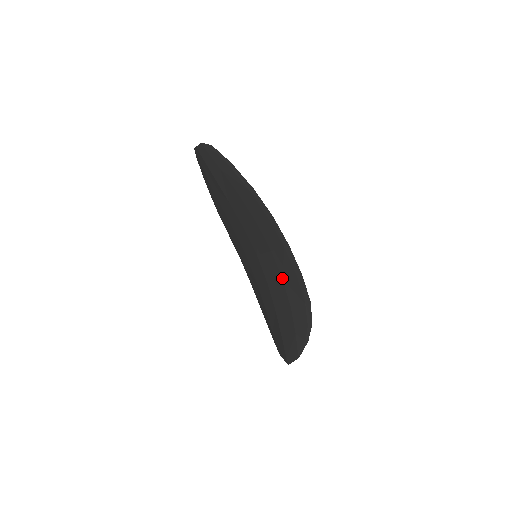
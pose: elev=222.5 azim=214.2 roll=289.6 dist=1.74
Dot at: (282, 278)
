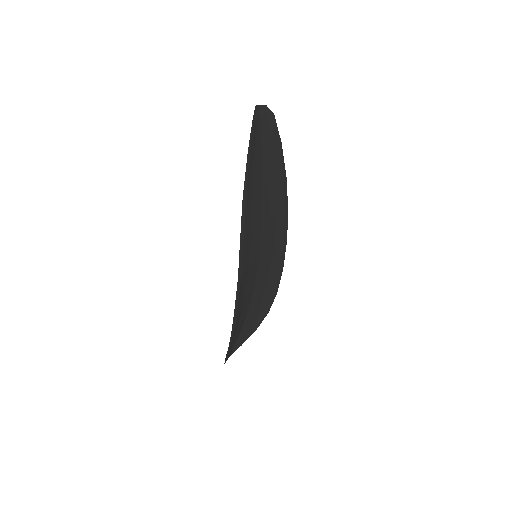
Dot at: occluded
